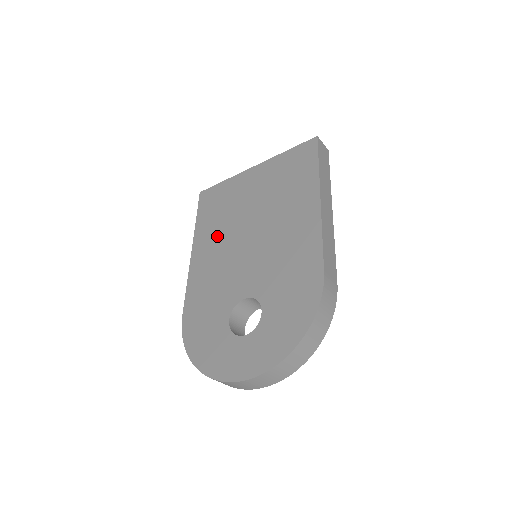
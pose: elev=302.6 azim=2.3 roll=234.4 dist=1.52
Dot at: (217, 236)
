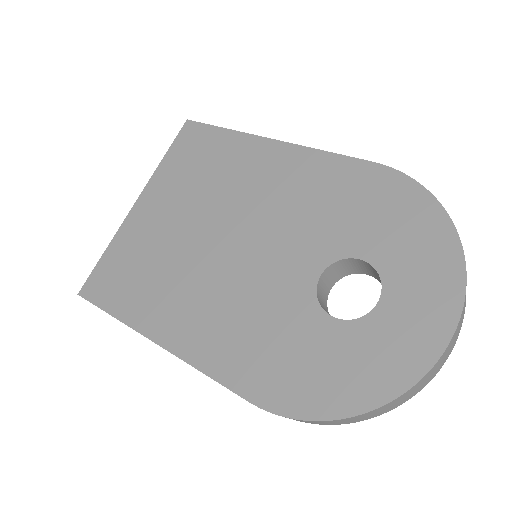
Dot at: (177, 289)
